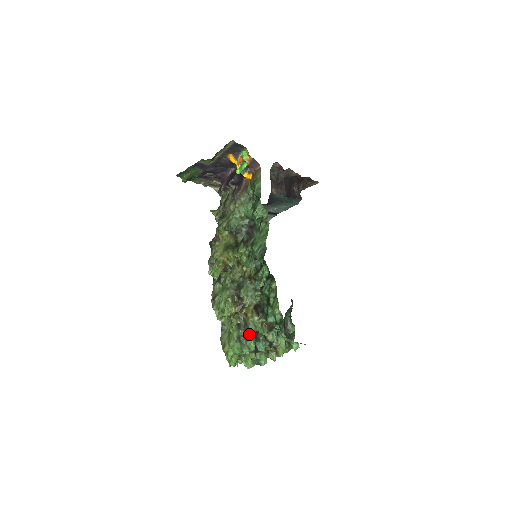
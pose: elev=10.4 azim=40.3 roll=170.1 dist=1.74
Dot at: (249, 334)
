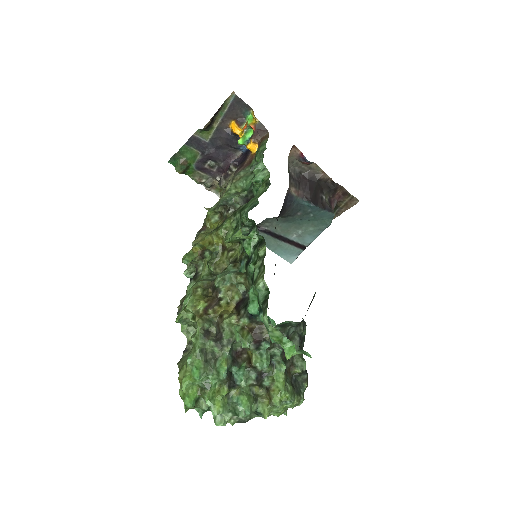
Dot at: (221, 348)
